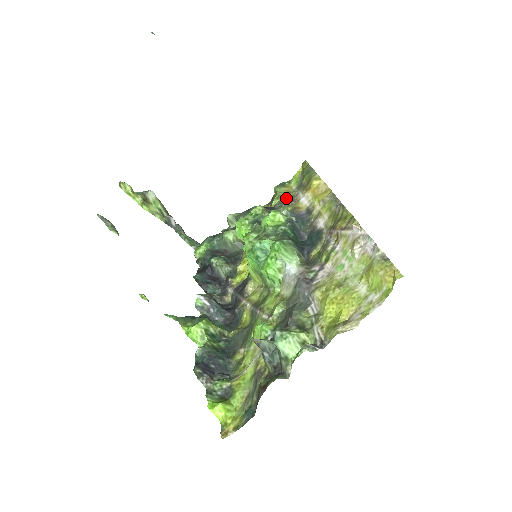
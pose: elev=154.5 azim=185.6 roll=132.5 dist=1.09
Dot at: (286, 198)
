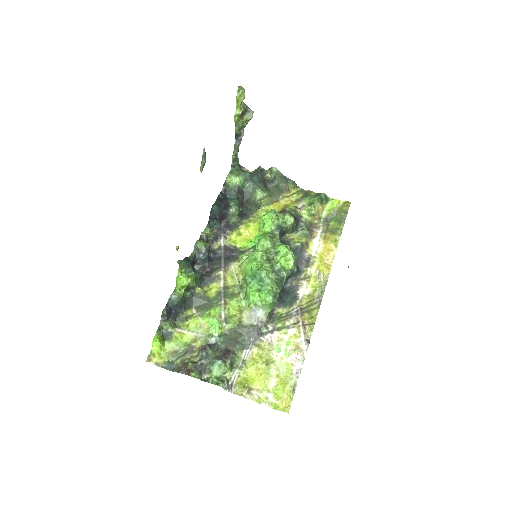
Dot at: (312, 220)
